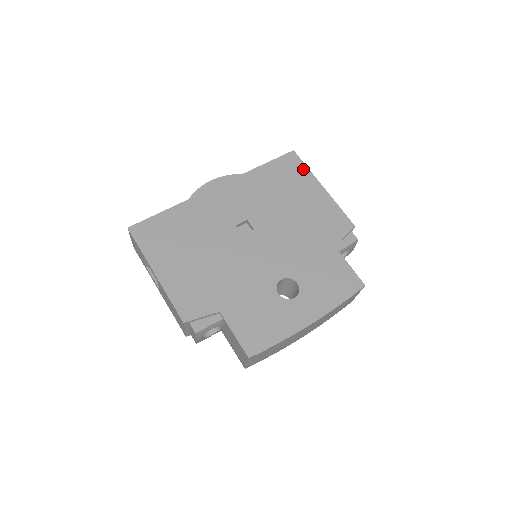
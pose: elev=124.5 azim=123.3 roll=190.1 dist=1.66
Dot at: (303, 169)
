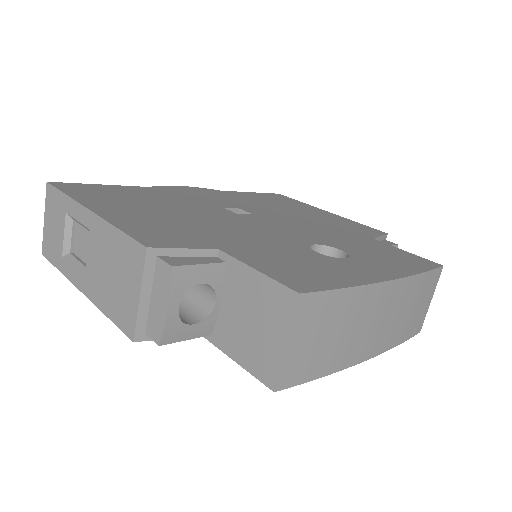
Dot at: (297, 201)
